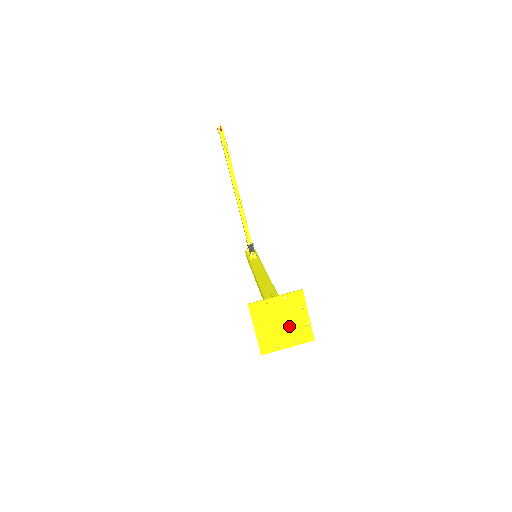
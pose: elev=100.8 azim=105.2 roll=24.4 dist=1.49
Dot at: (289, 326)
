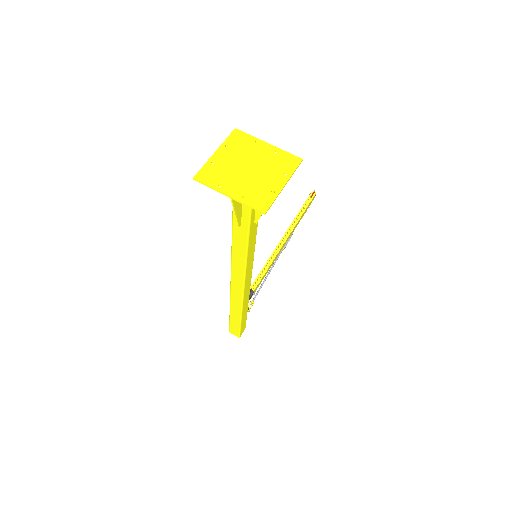
Dot at: (253, 177)
